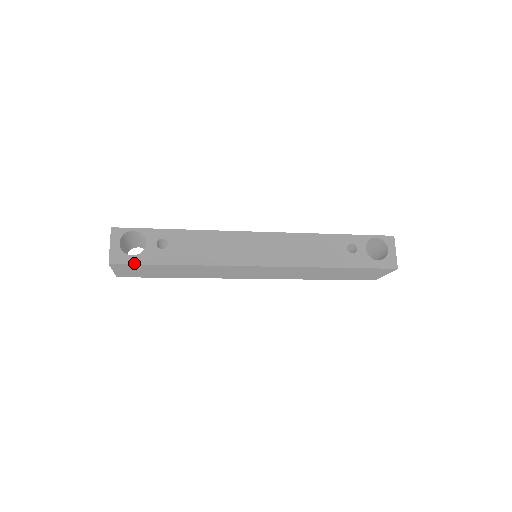
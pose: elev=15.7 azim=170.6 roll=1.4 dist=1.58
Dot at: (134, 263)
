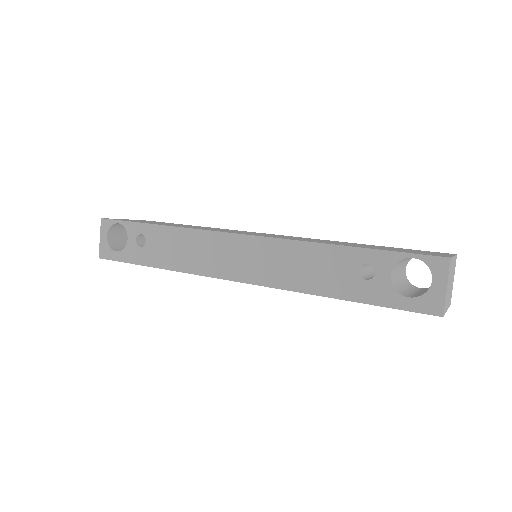
Dot at: (117, 260)
